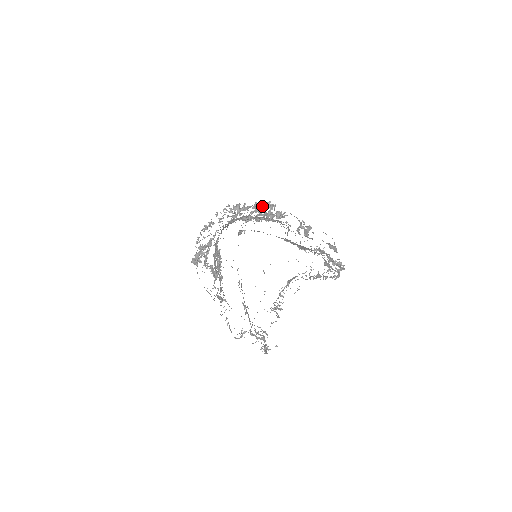
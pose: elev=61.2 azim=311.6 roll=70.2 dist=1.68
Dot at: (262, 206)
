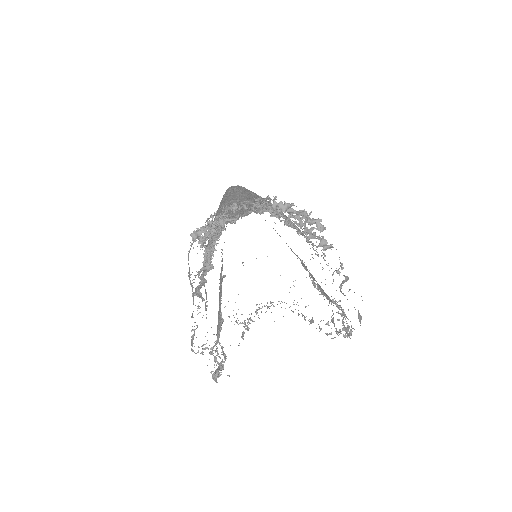
Dot at: (310, 219)
